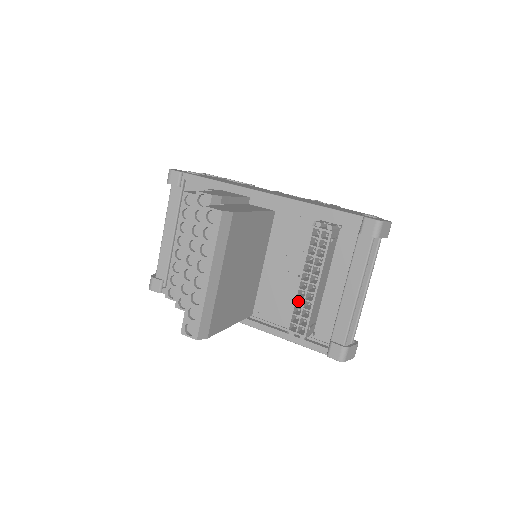
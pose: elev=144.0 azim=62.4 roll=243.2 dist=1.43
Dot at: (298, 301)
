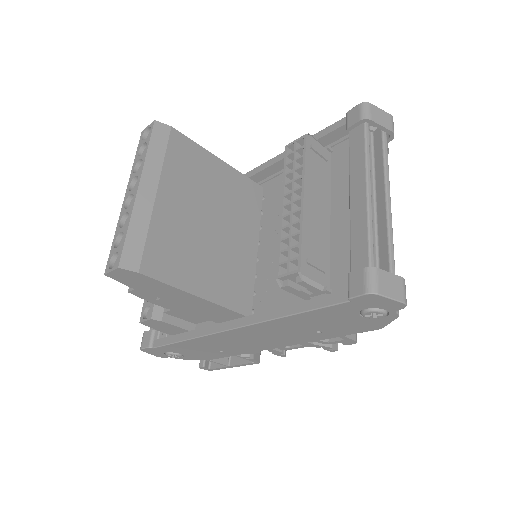
Dot at: occluded
